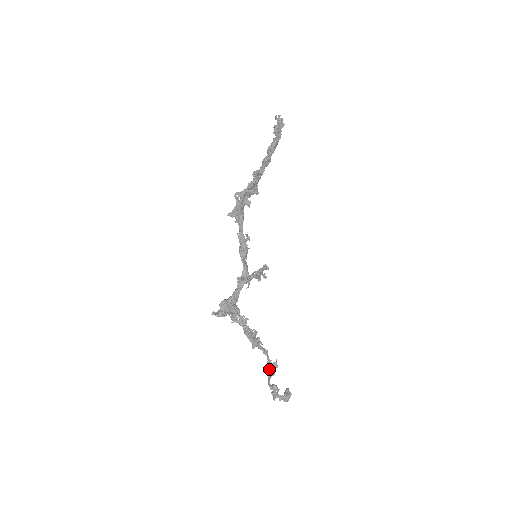
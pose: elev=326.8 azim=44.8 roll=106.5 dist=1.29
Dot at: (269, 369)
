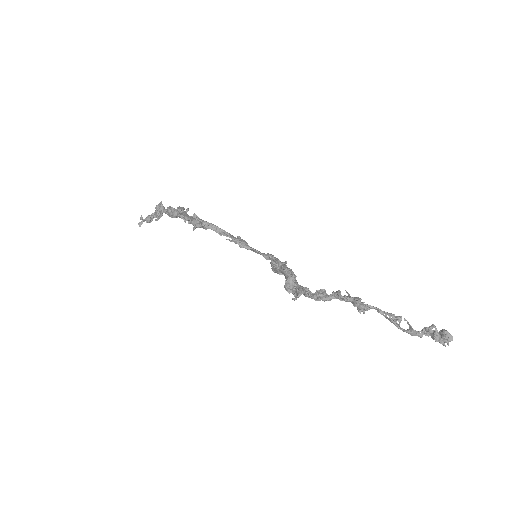
Dot at: (399, 327)
